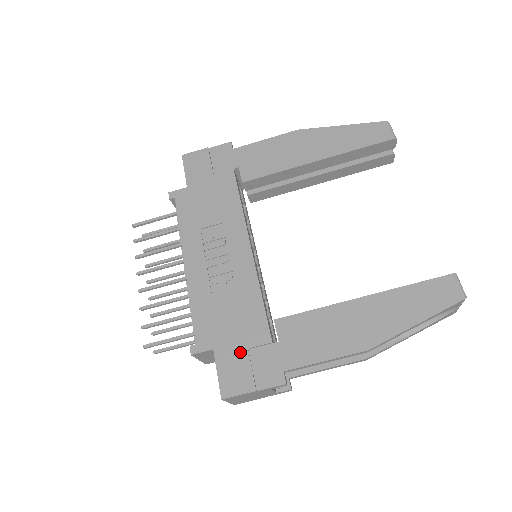
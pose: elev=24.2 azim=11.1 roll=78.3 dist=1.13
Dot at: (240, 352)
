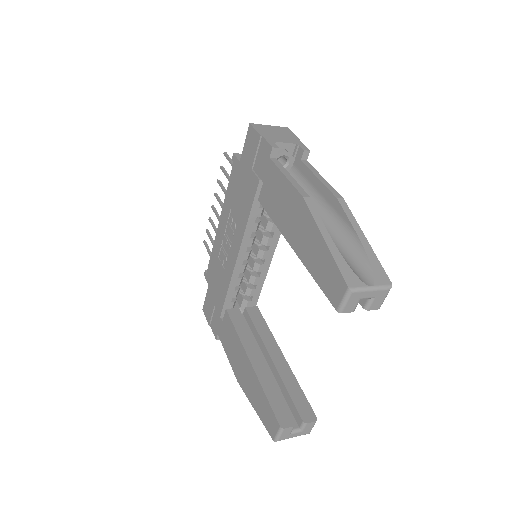
Dot at: (212, 302)
